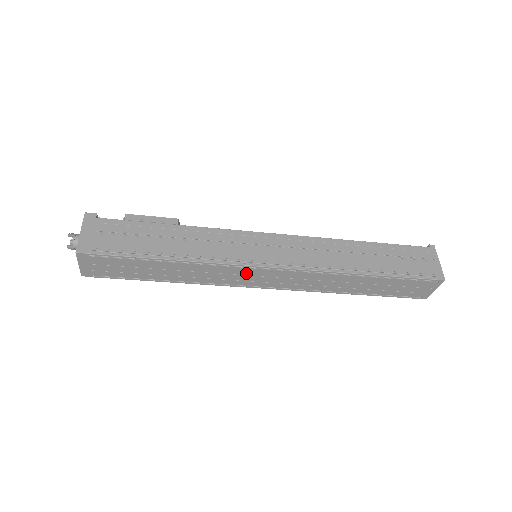
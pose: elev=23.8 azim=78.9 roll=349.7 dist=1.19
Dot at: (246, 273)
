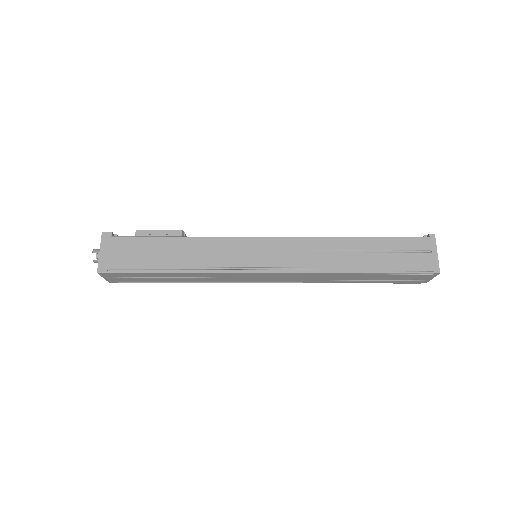
Dot at: (245, 276)
